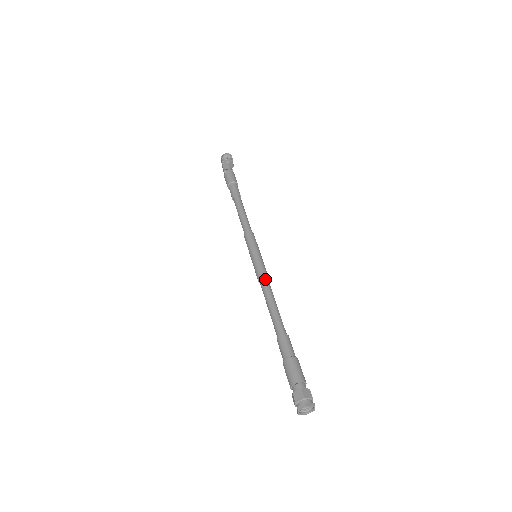
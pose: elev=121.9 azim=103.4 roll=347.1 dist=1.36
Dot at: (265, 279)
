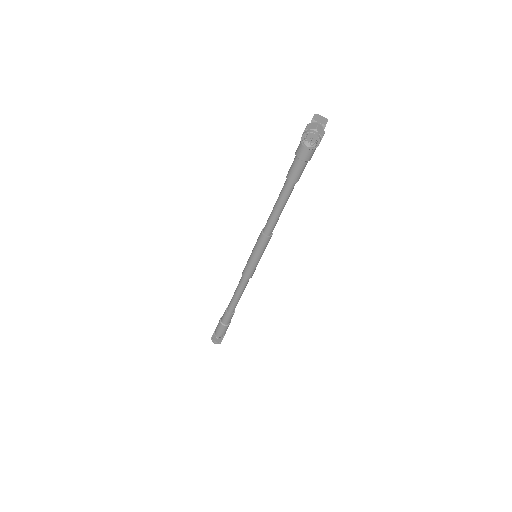
Dot at: (245, 280)
